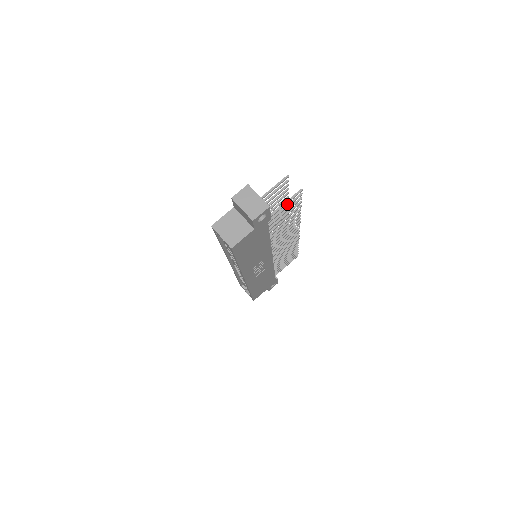
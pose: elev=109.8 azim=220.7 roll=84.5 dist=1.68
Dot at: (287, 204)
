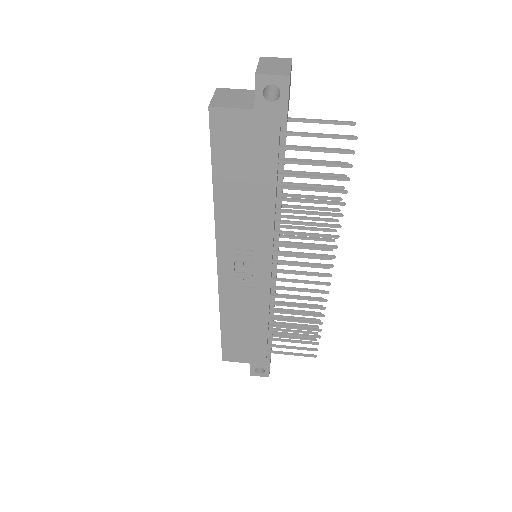
Dot at: (325, 148)
